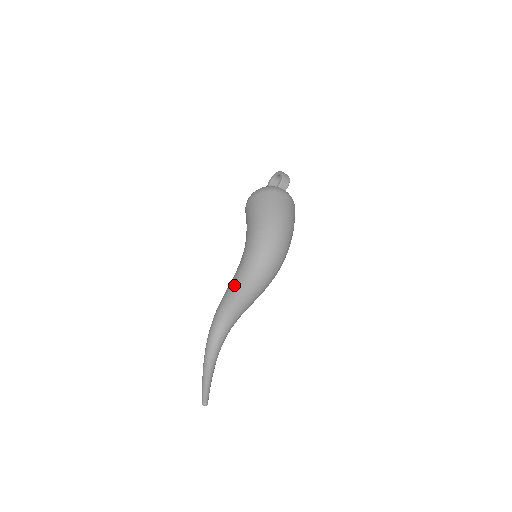
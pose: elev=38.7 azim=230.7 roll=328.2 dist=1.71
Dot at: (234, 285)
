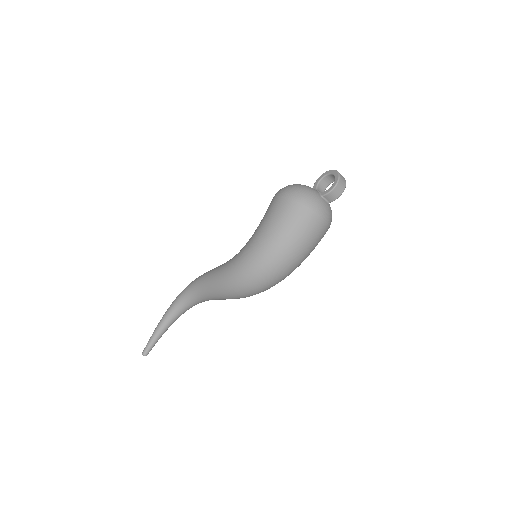
Dot at: (214, 278)
